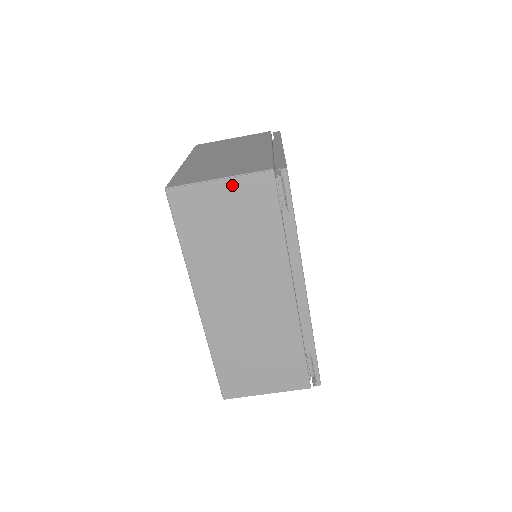
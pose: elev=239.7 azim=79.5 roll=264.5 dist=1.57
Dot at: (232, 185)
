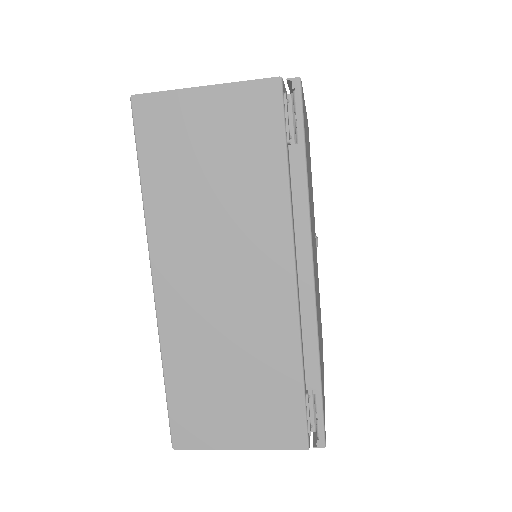
Dot at: (221, 97)
